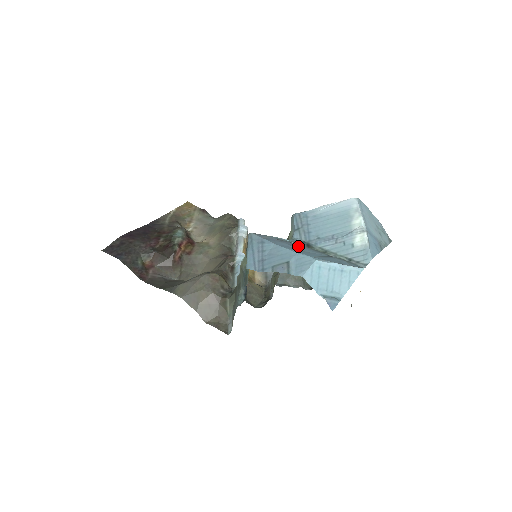
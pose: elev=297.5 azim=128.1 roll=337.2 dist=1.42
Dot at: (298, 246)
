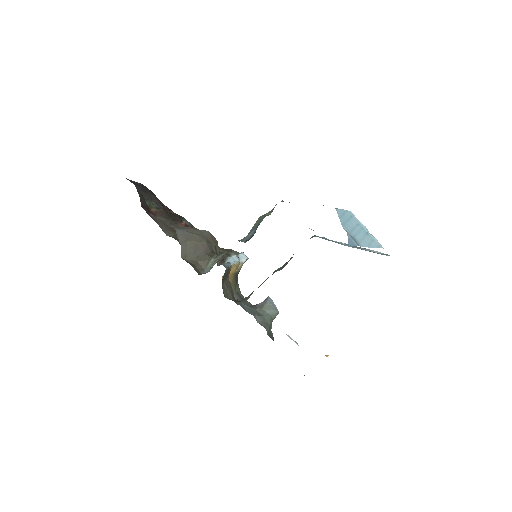
Dot at: occluded
